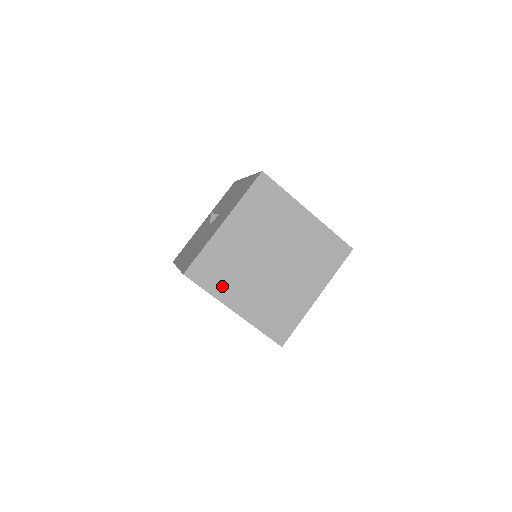
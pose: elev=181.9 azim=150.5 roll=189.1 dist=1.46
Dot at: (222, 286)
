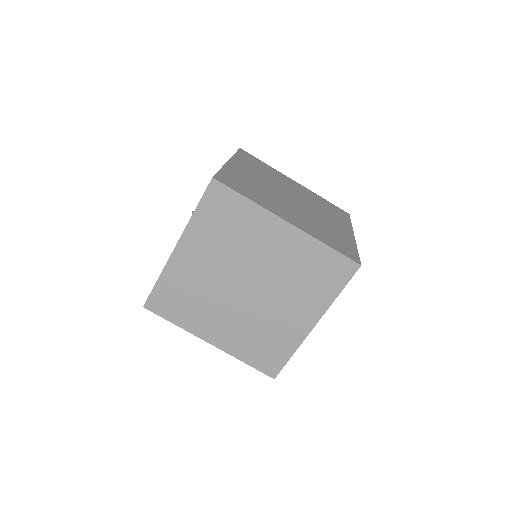
Dot at: (189, 317)
